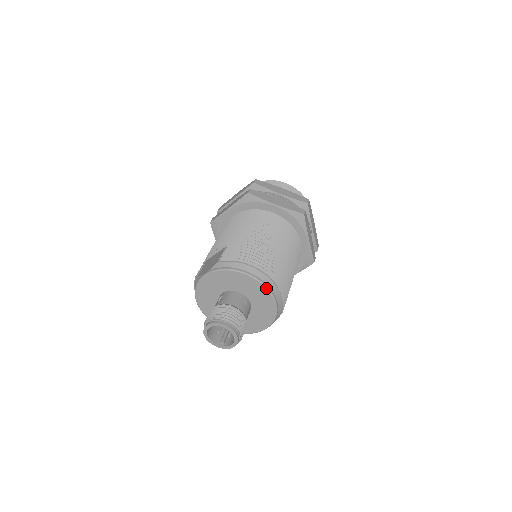
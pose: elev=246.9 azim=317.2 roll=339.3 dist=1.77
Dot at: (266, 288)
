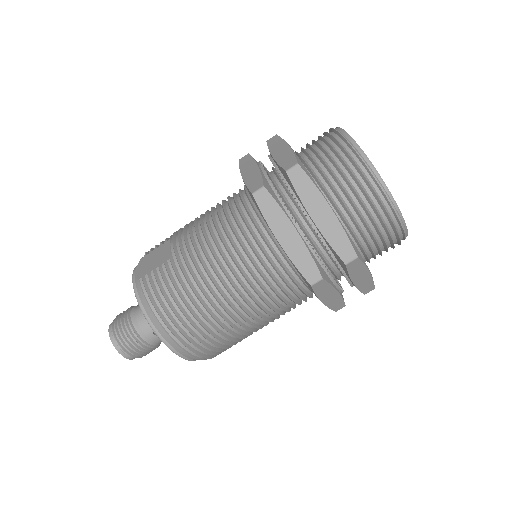
Dot at: (171, 350)
